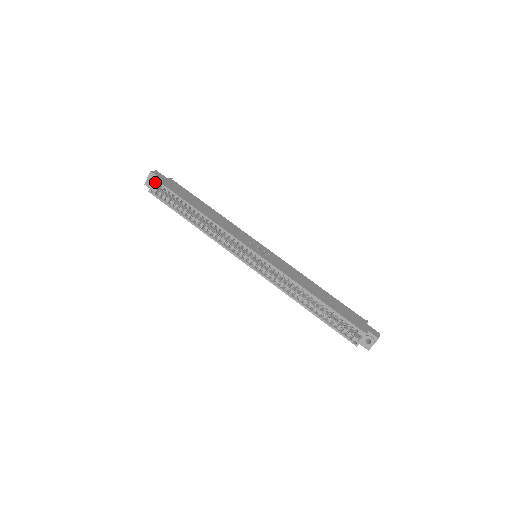
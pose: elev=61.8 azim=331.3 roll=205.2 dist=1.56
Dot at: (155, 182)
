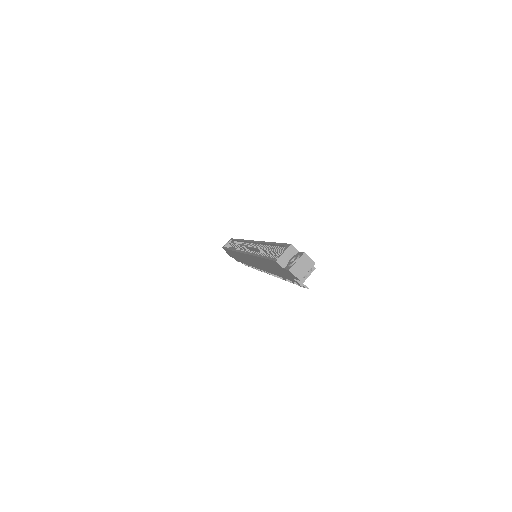
Dot at: (229, 240)
